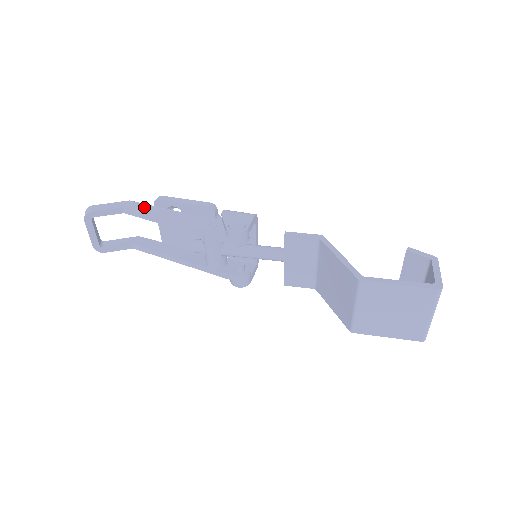
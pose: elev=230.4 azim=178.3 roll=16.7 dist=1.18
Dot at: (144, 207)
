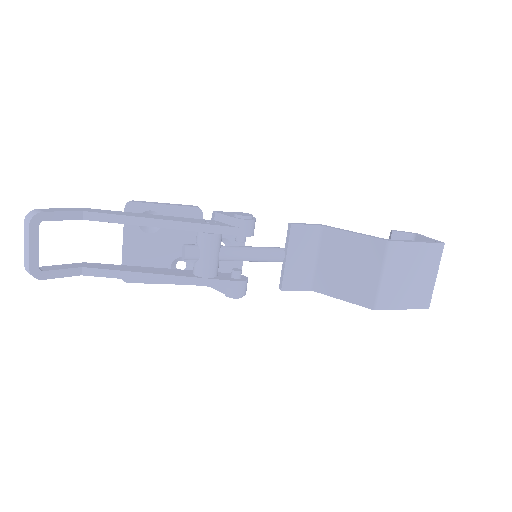
Dot at: (113, 211)
